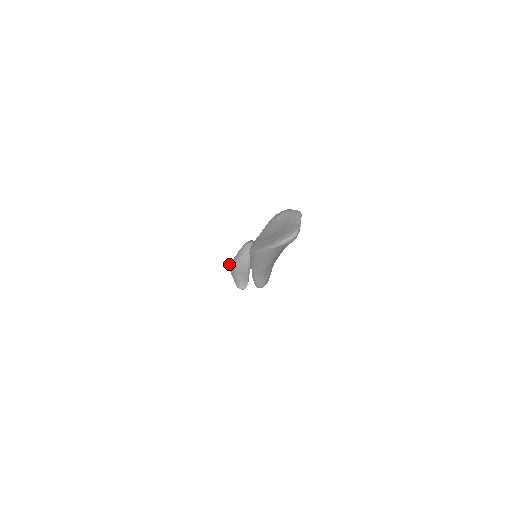
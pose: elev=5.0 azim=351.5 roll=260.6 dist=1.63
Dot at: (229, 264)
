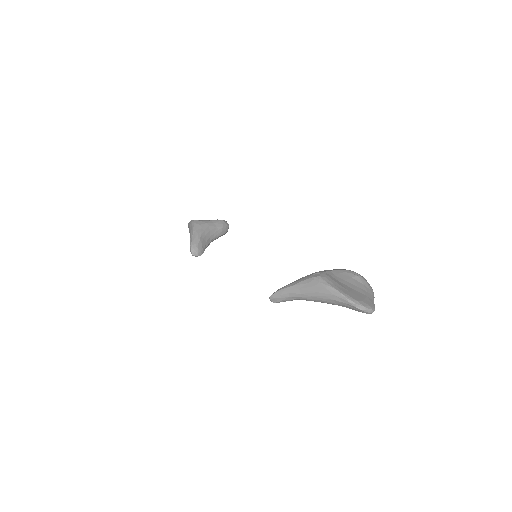
Dot at: (196, 220)
